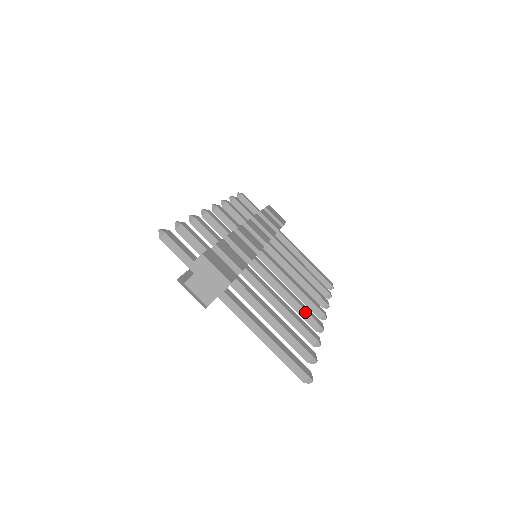
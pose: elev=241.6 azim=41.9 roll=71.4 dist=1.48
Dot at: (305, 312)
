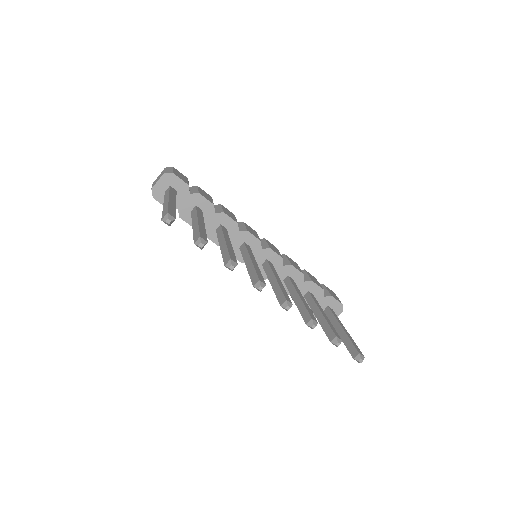
Dot at: (254, 271)
